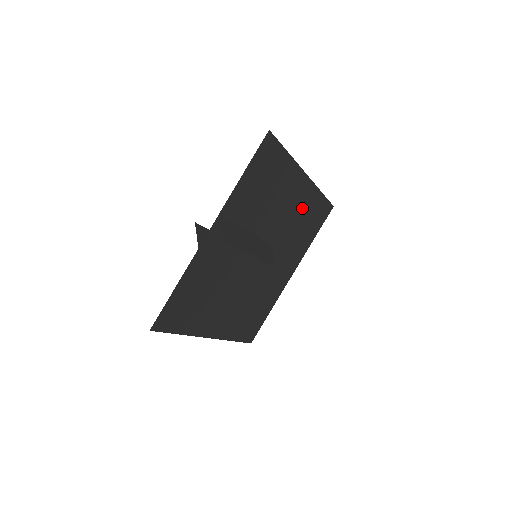
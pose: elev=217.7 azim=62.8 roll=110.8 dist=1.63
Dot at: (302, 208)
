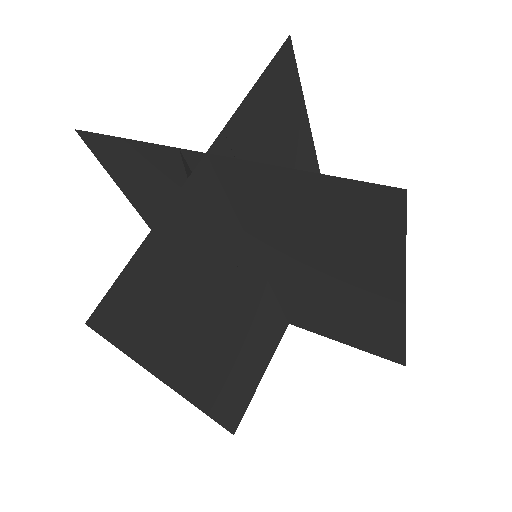
Dot at: occluded
